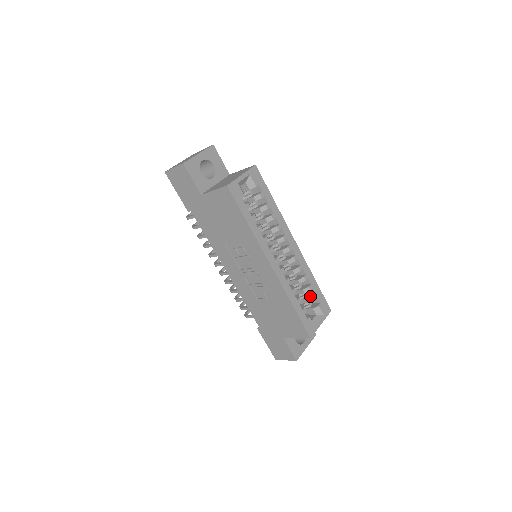
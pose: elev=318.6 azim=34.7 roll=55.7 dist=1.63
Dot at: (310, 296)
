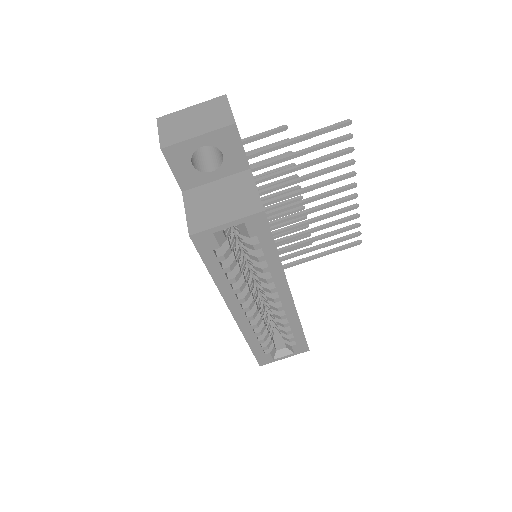
Dot at: occluded
